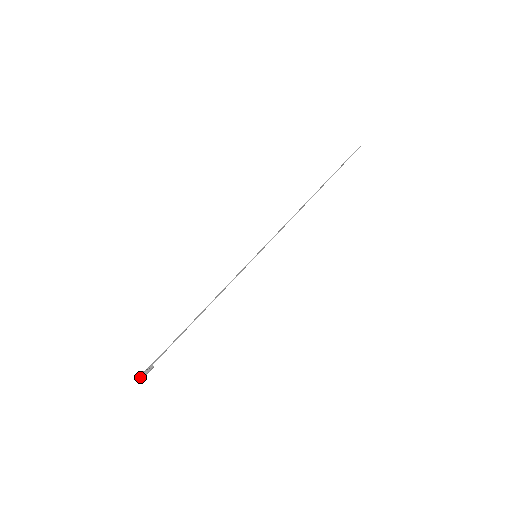
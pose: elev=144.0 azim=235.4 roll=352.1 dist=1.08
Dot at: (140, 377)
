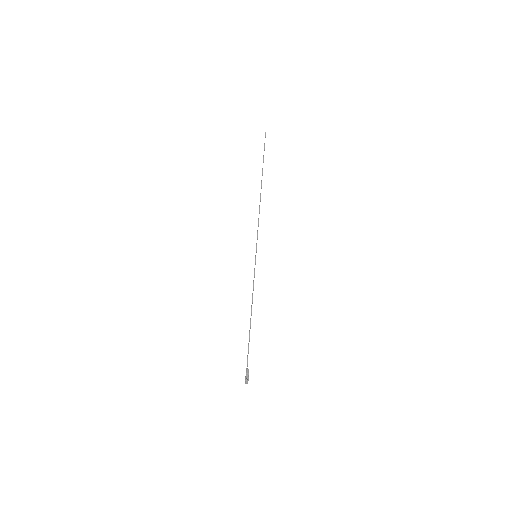
Dot at: (247, 382)
